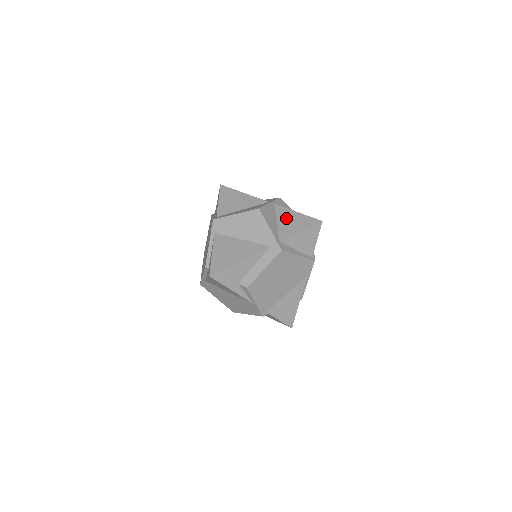
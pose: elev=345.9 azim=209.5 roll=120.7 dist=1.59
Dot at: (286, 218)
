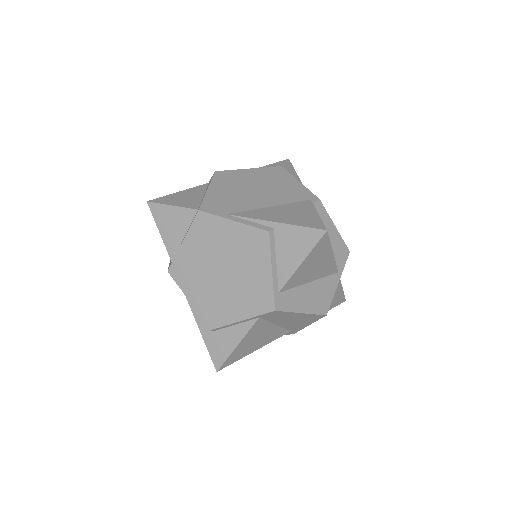
Dot at: occluded
